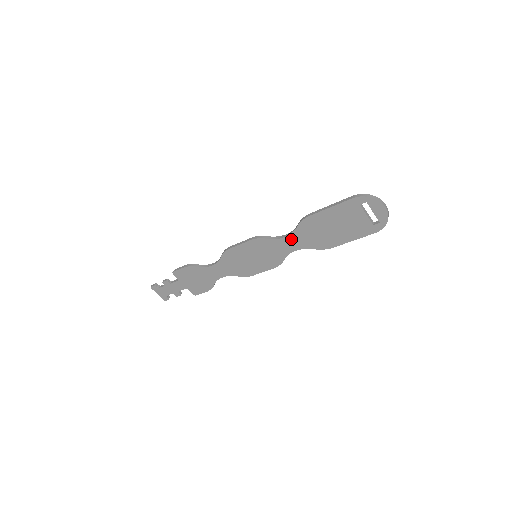
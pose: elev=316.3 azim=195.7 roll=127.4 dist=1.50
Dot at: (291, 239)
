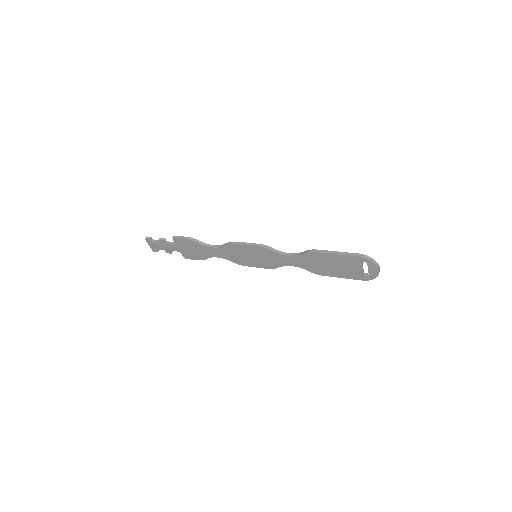
Dot at: (293, 259)
